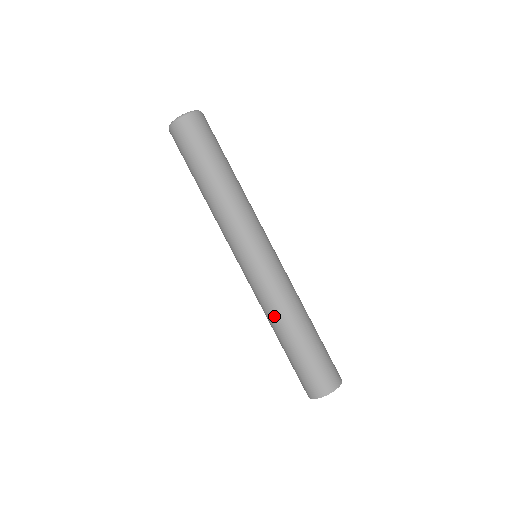
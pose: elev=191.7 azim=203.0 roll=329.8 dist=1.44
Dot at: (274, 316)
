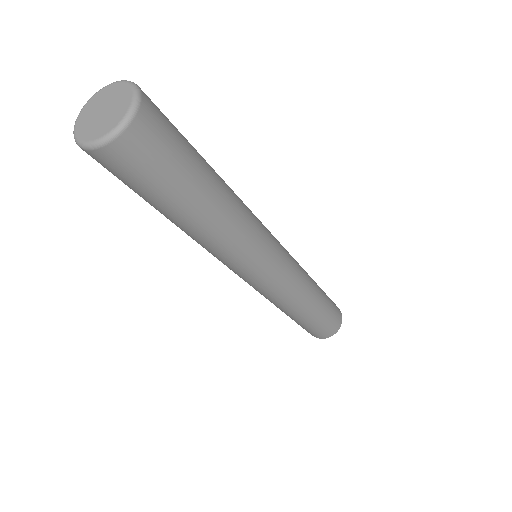
Dot at: (291, 307)
